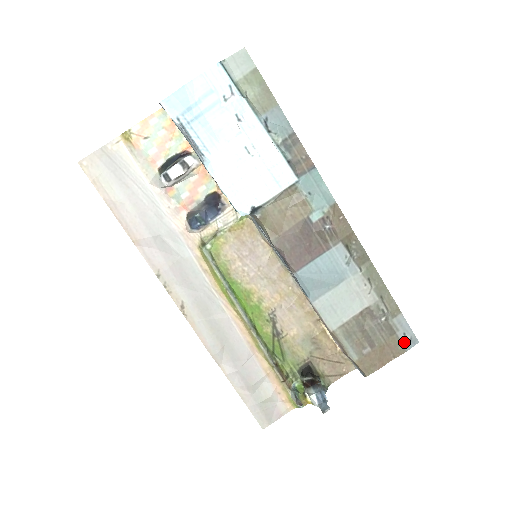
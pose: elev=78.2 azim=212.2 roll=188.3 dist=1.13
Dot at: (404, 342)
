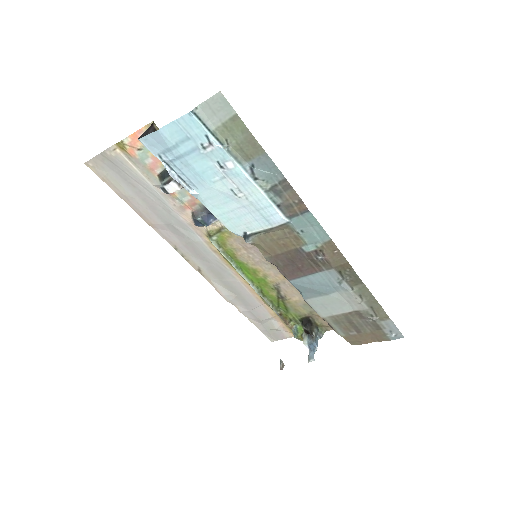
Dot at: (389, 336)
